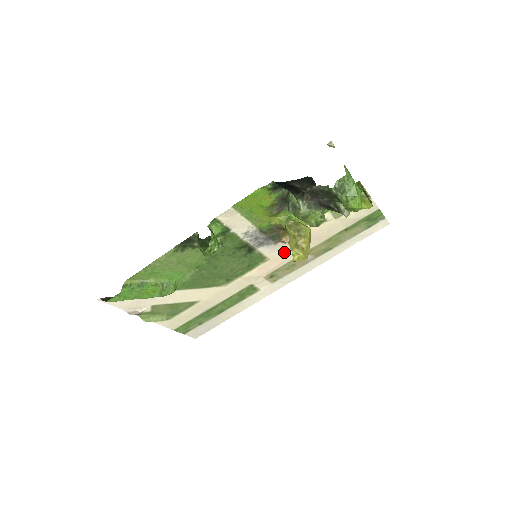
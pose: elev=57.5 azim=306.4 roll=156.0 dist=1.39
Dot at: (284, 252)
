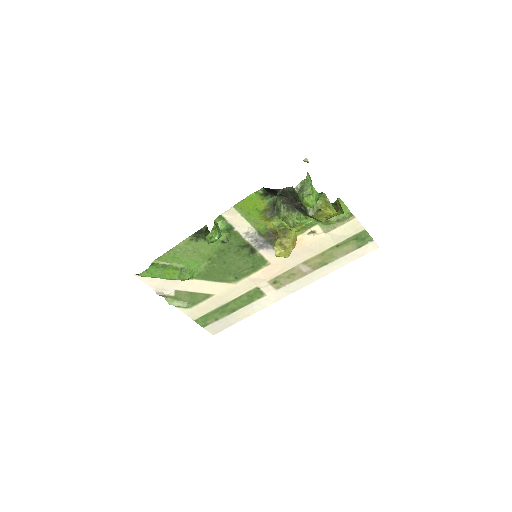
Dot at: (283, 259)
